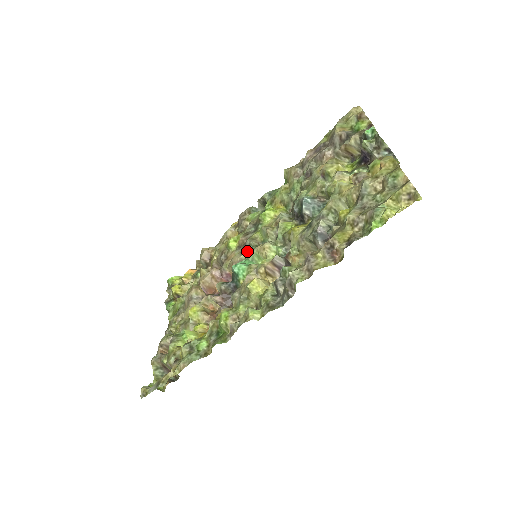
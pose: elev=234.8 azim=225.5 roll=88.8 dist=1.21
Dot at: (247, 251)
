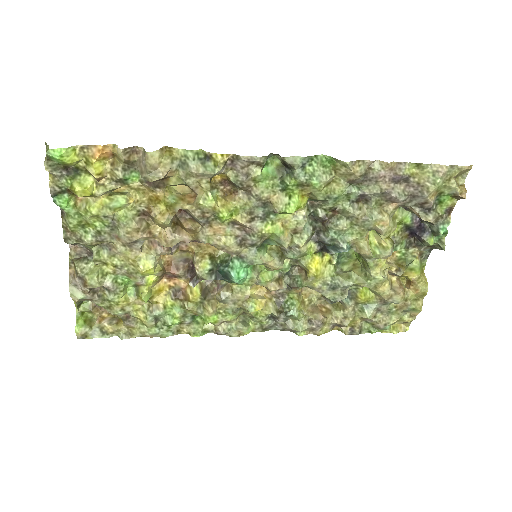
Dot at: (248, 246)
